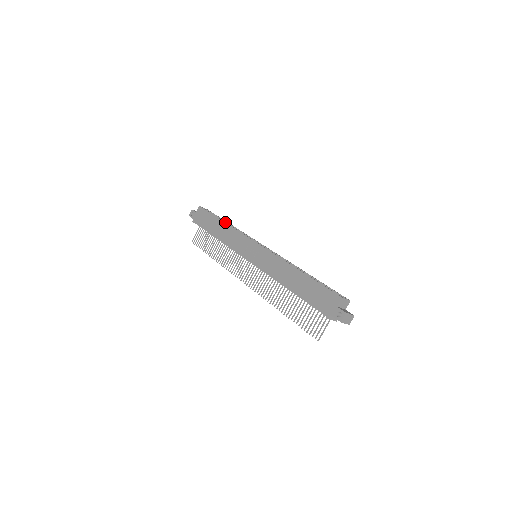
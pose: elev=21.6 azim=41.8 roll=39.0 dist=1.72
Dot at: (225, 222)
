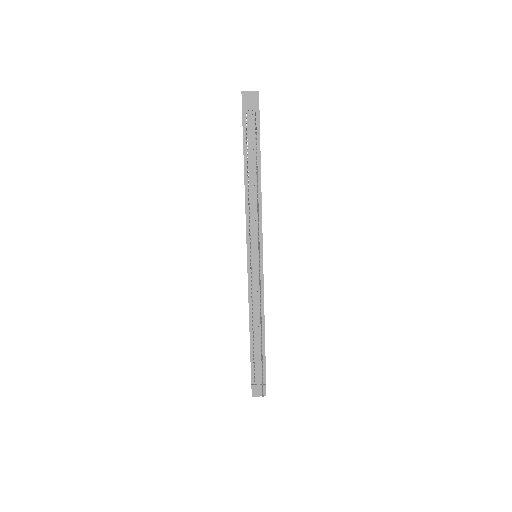
Dot at: occluded
